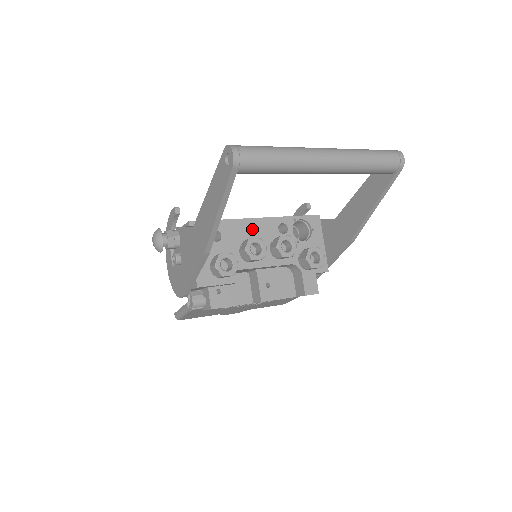
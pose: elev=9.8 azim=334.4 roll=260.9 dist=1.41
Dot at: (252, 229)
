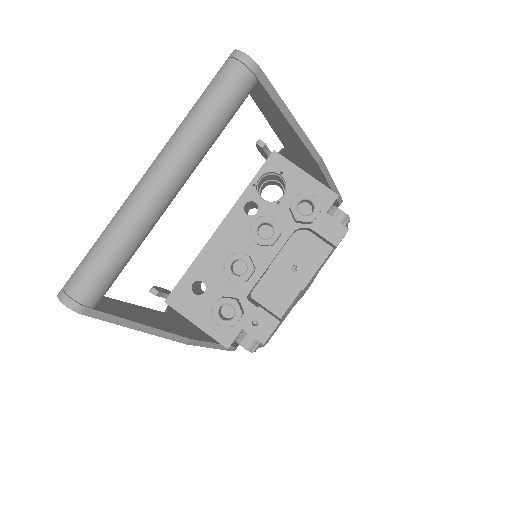
Dot at: (223, 244)
